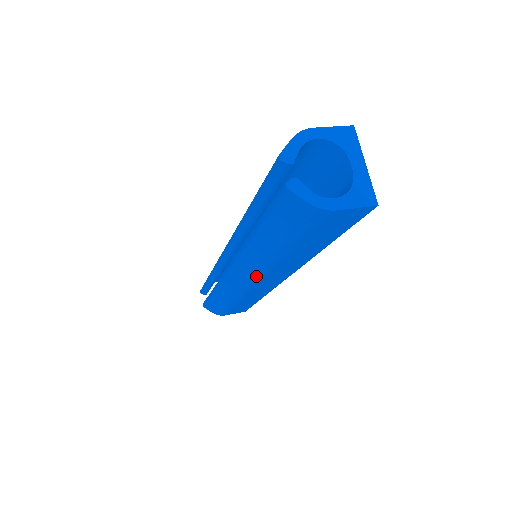
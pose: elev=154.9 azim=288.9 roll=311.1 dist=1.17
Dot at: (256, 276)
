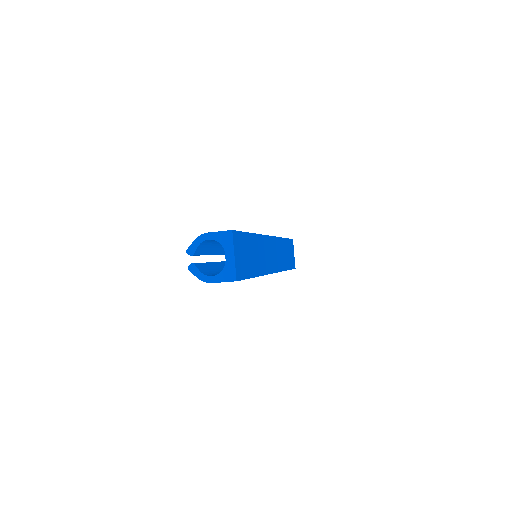
Dot at: occluded
